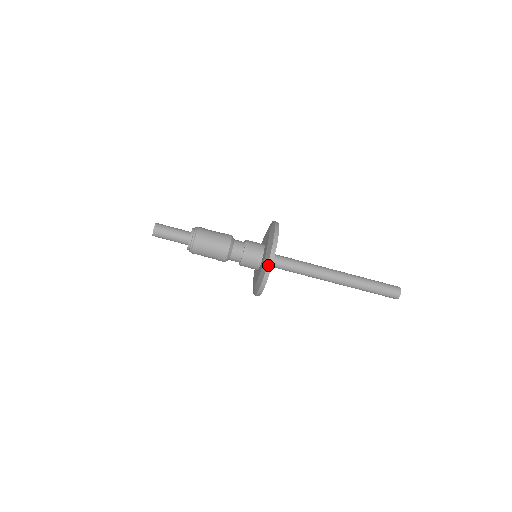
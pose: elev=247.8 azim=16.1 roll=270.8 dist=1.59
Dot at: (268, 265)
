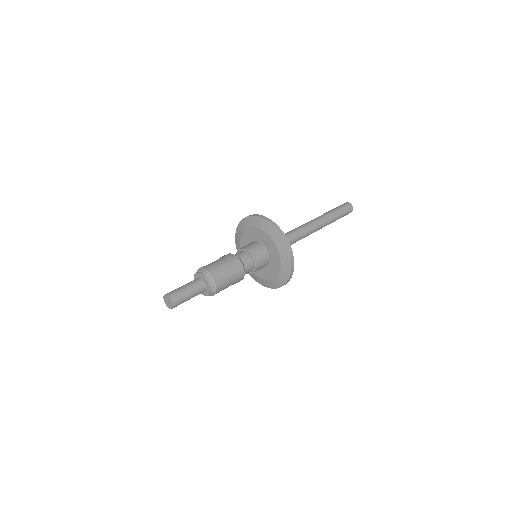
Dot at: occluded
